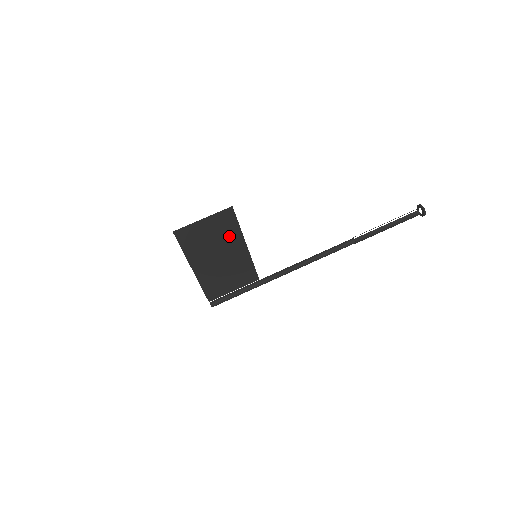
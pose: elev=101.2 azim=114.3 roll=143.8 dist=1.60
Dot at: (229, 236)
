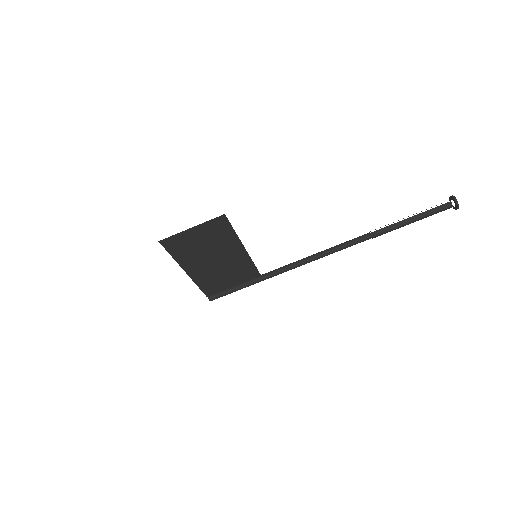
Dot at: (224, 241)
